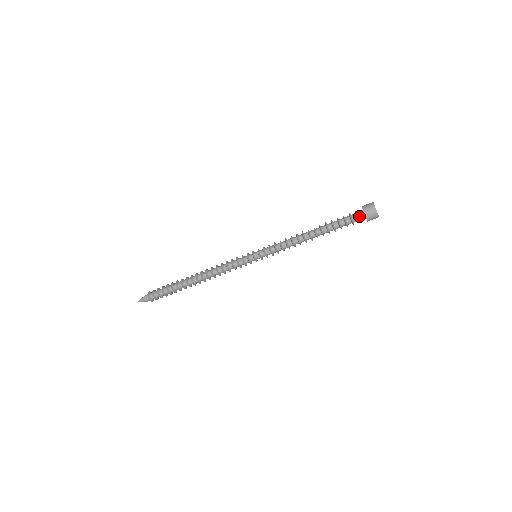
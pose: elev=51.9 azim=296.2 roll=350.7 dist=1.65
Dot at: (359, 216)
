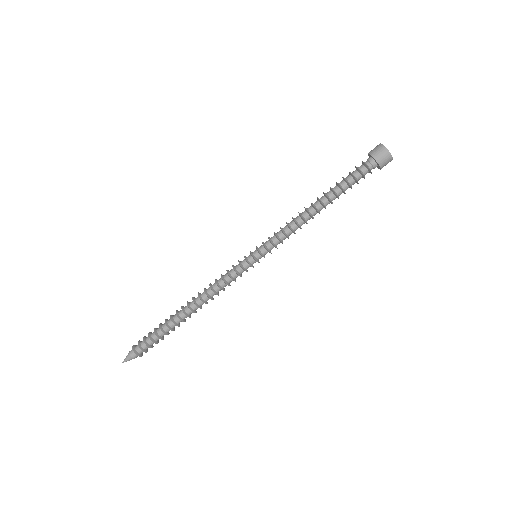
Dot at: (368, 164)
